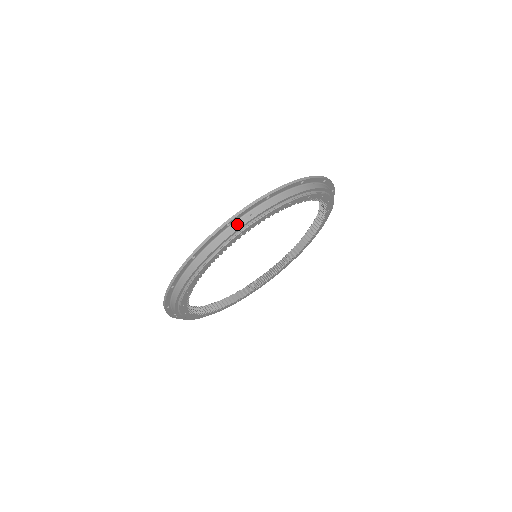
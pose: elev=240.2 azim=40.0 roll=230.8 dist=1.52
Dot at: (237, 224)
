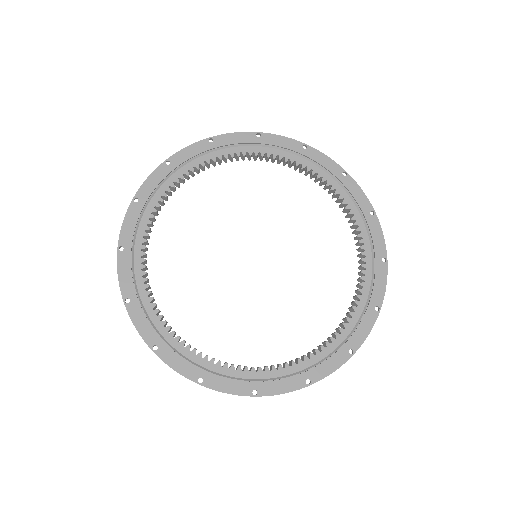
Dot at: (312, 374)
